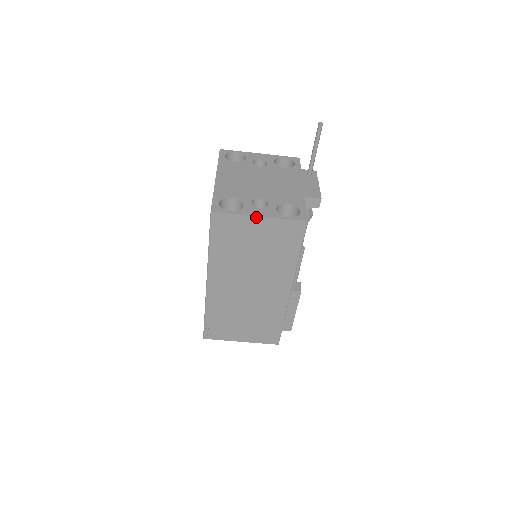
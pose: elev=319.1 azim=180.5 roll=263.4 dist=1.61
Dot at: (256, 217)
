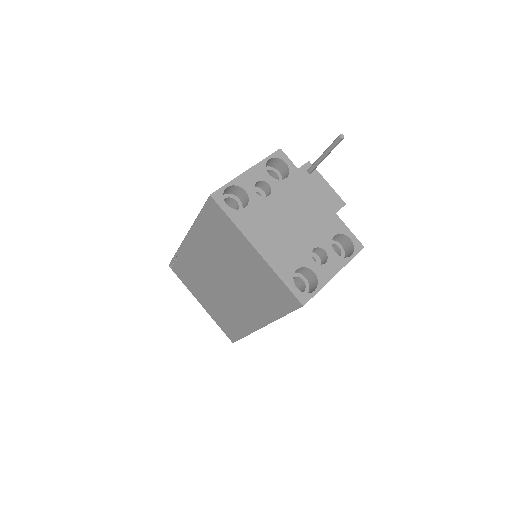
Dot at: occluded
